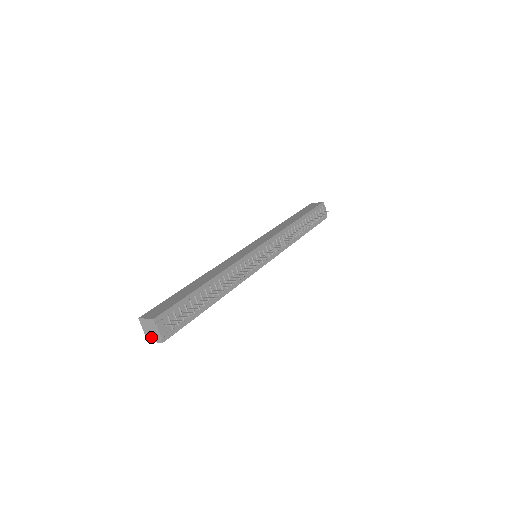
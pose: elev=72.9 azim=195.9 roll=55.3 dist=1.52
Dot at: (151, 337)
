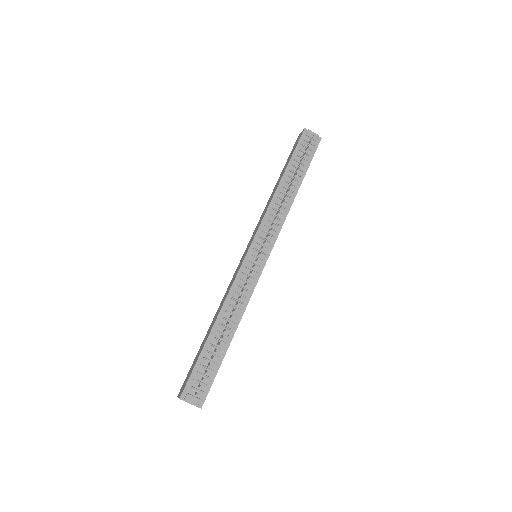
Dot at: occluded
